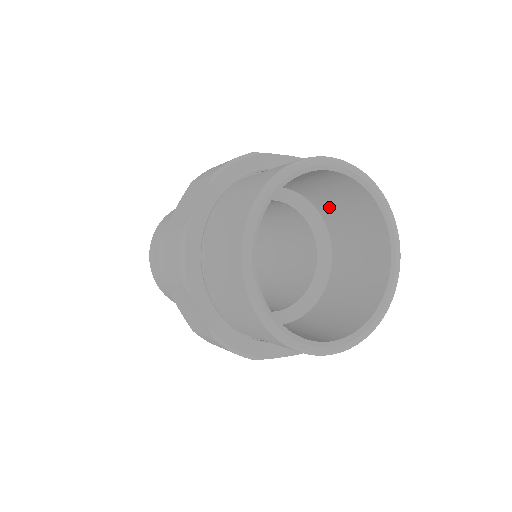
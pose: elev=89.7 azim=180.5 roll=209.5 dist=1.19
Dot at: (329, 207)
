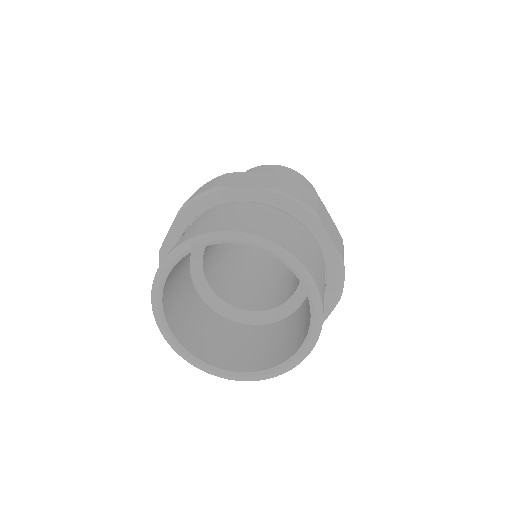
Dot at: occluded
